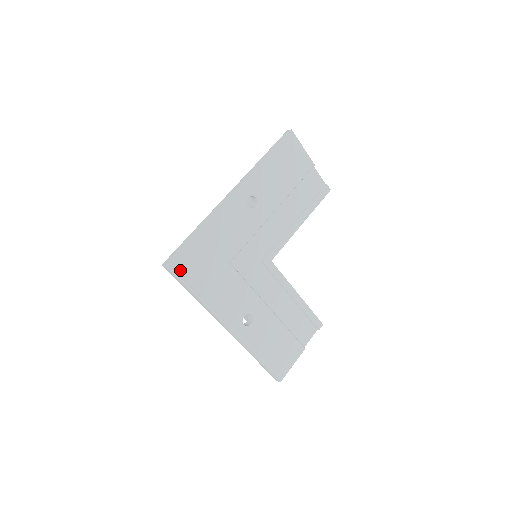
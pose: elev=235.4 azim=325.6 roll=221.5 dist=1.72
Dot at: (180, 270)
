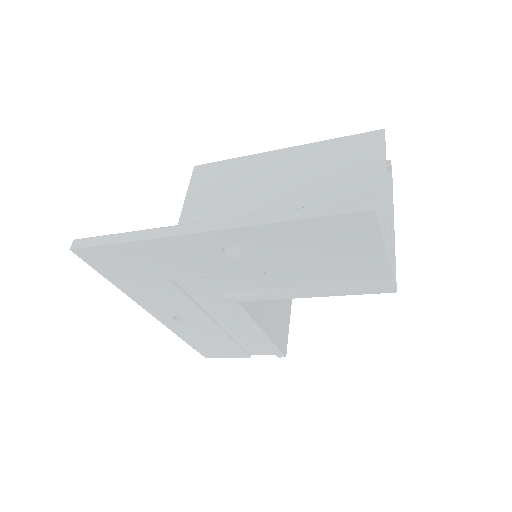
Dot at: (93, 259)
